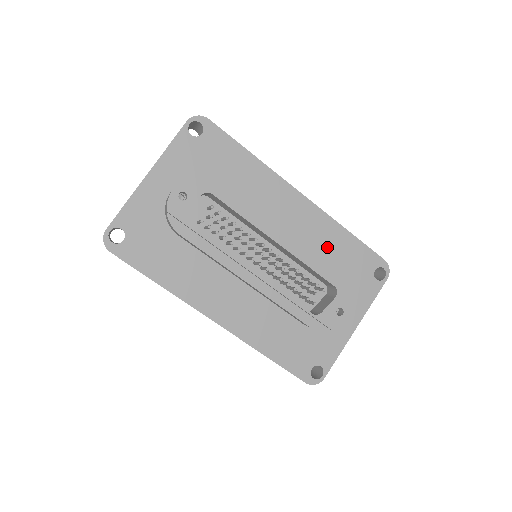
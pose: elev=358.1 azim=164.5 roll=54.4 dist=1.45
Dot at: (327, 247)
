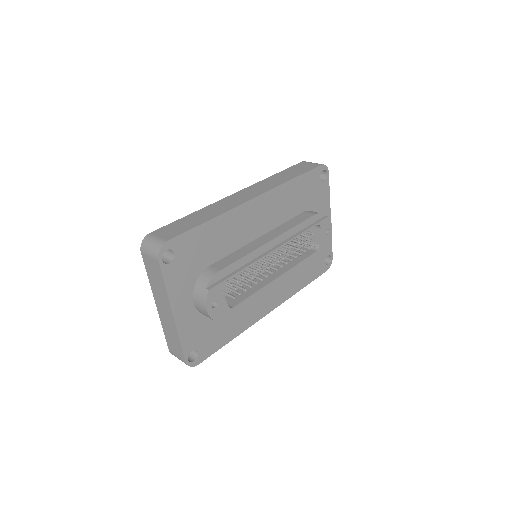
Dot at: (290, 203)
